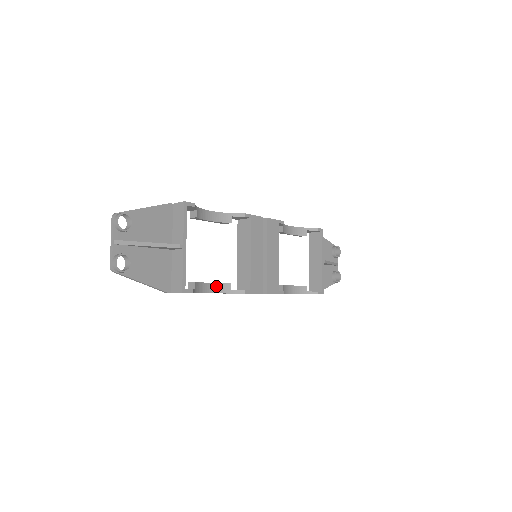
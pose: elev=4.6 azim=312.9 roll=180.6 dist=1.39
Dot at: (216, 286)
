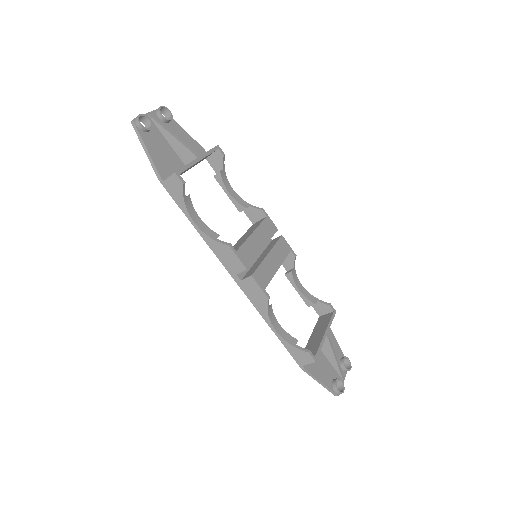
Dot at: (205, 227)
